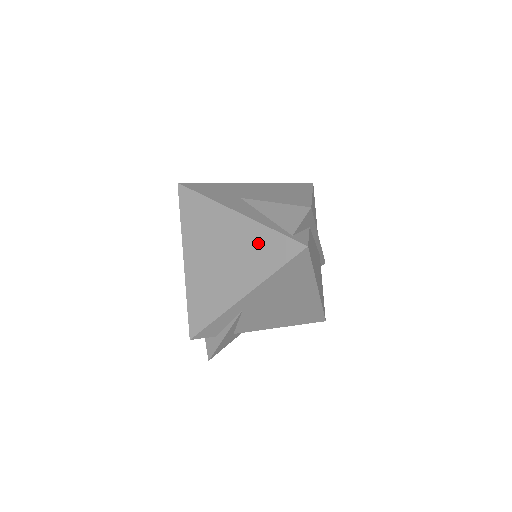
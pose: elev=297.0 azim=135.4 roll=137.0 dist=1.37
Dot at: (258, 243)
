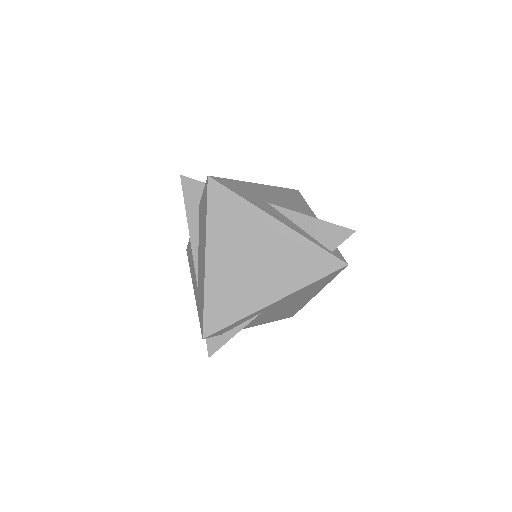
Dot at: (298, 254)
